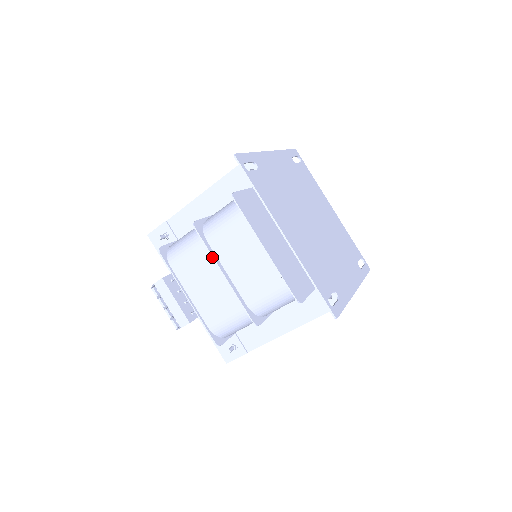
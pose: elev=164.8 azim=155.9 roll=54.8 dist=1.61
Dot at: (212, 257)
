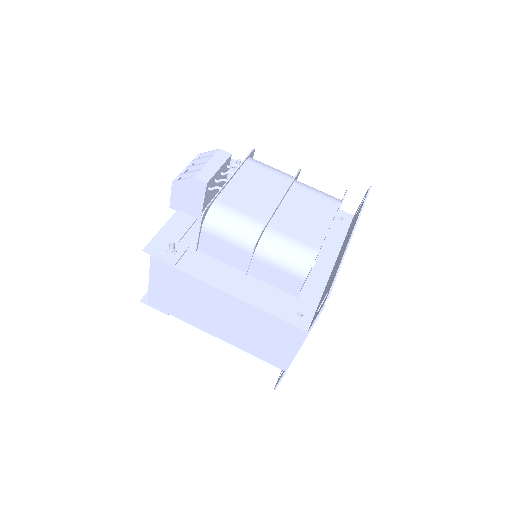
Dot at: (289, 187)
